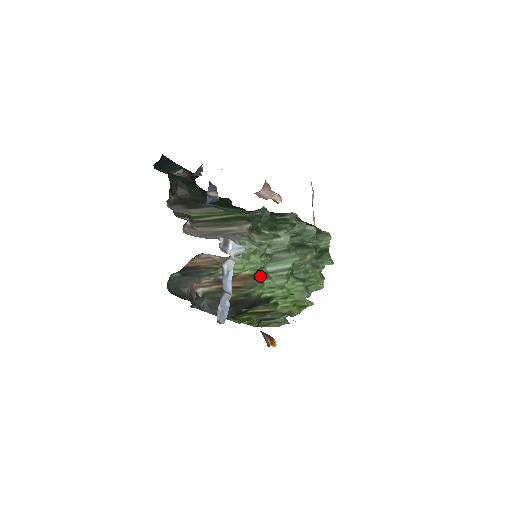
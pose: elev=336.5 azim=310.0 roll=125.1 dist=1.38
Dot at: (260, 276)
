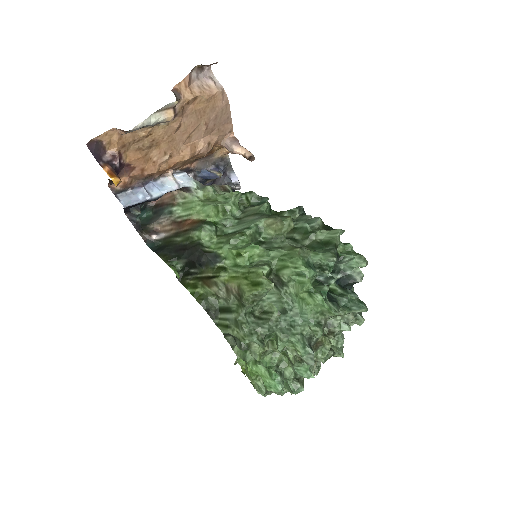
Dot at: (210, 223)
